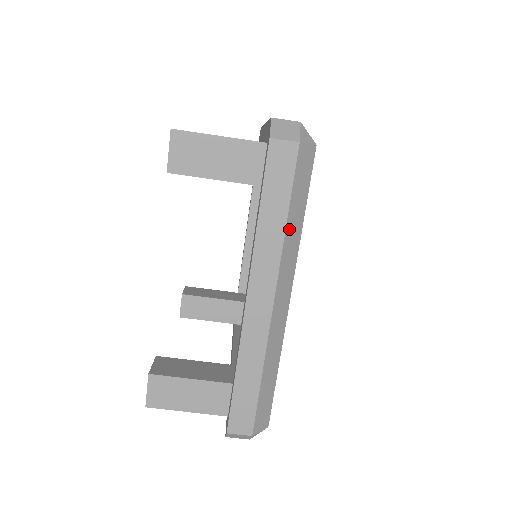
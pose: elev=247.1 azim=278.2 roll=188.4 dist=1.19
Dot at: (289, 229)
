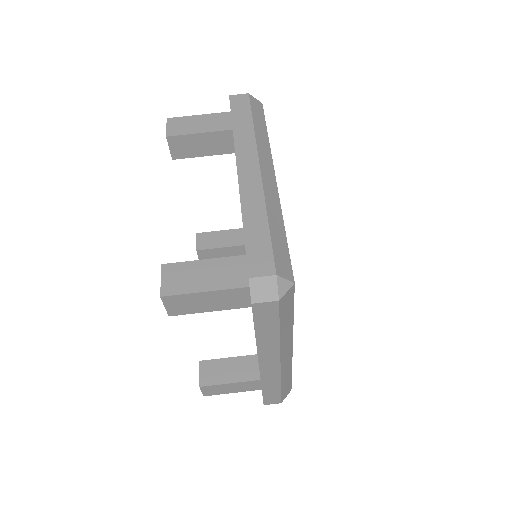
Dot at: (257, 132)
